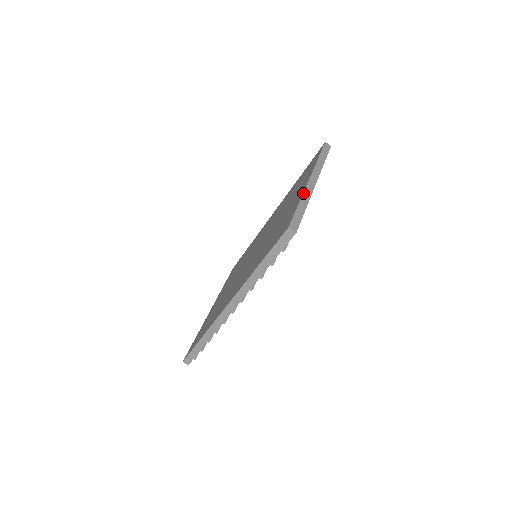
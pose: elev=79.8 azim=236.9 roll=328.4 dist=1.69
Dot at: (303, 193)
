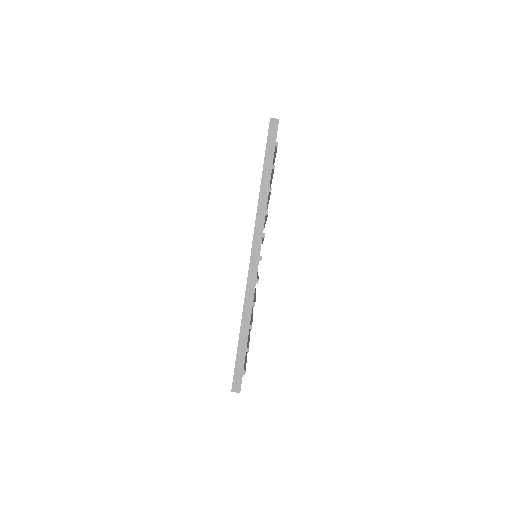
Dot at: occluded
